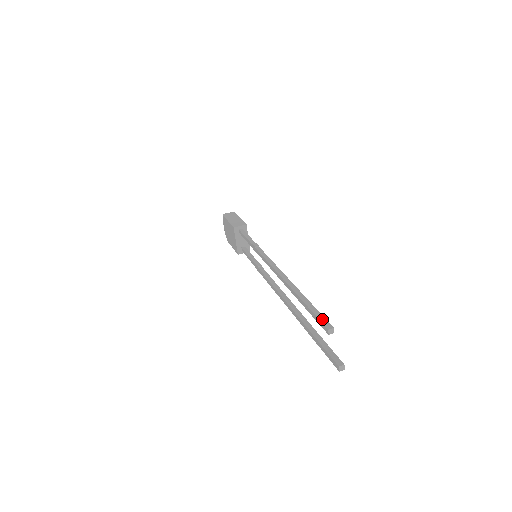
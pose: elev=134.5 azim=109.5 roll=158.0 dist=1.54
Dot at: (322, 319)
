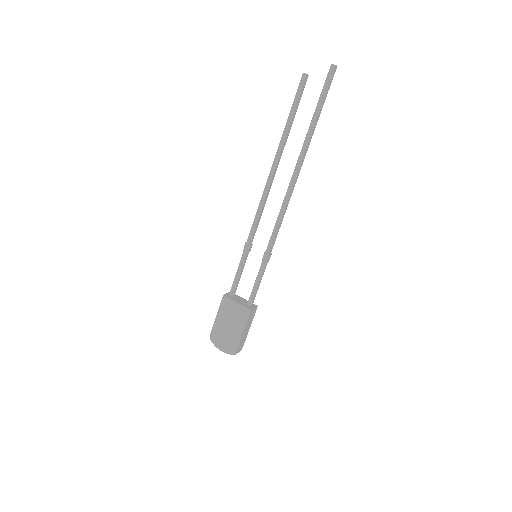
Dot at: (298, 88)
